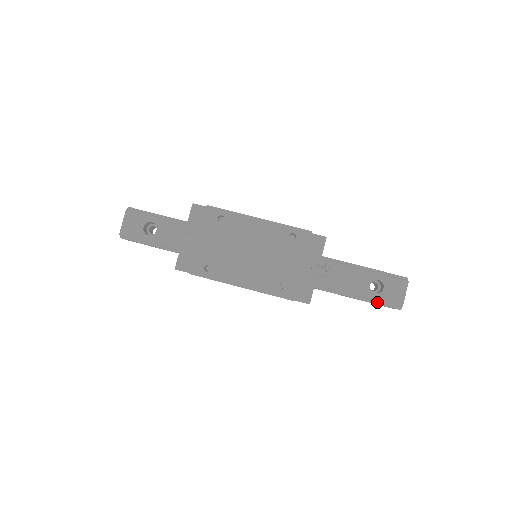
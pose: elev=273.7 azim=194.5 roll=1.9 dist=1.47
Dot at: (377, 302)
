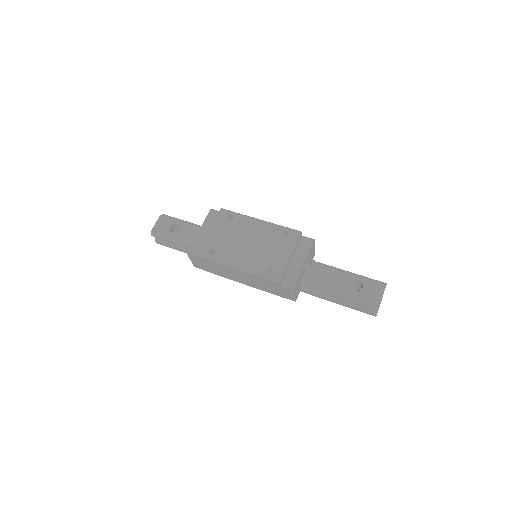
Dot at: (357, 300)
